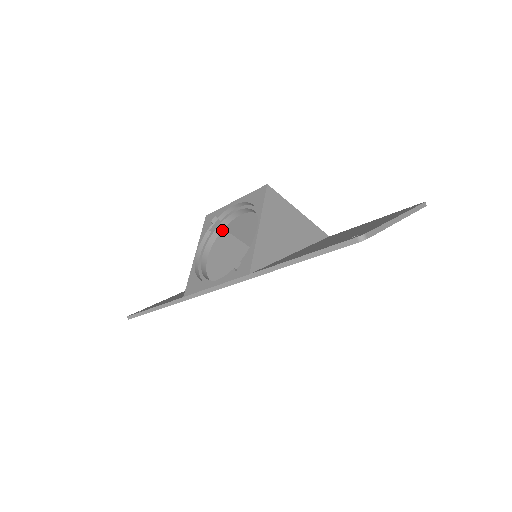
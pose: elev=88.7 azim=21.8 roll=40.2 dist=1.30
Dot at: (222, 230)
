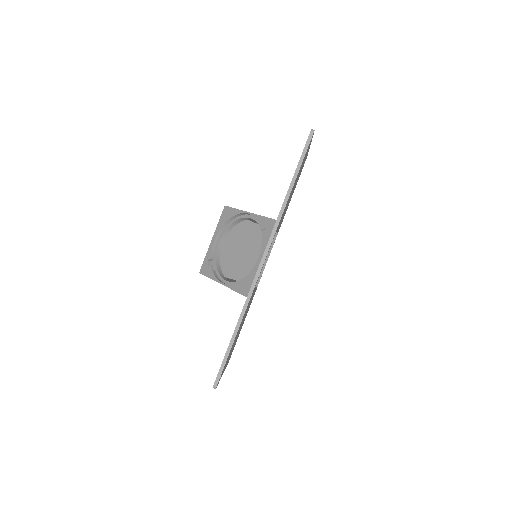
Dot at: occluded
